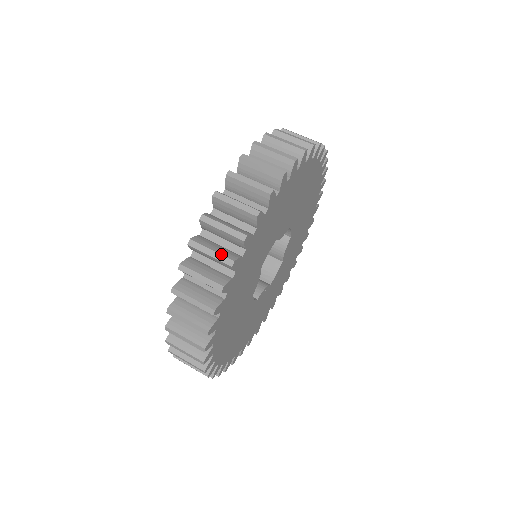
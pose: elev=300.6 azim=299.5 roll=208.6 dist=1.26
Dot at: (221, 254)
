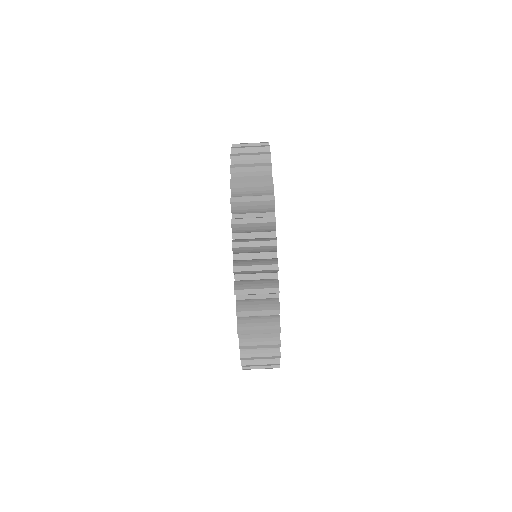
Dot at: (269, 364)
